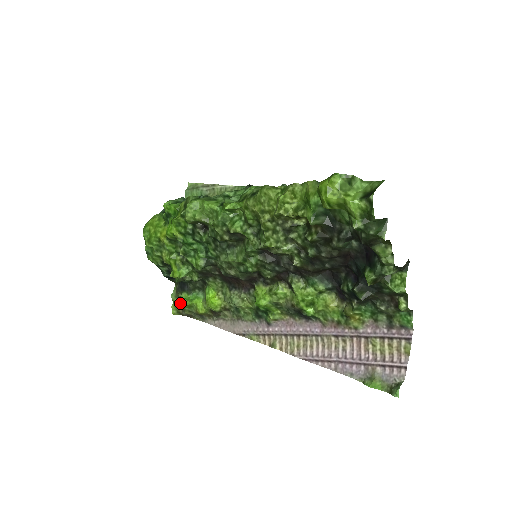
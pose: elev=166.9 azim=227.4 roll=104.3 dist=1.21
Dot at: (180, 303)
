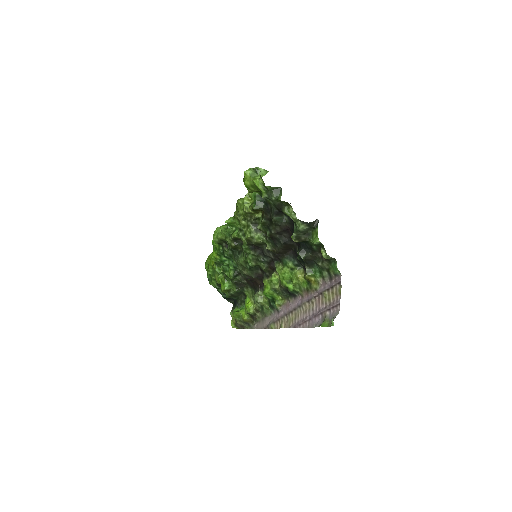
Dot at: (233, 315)
